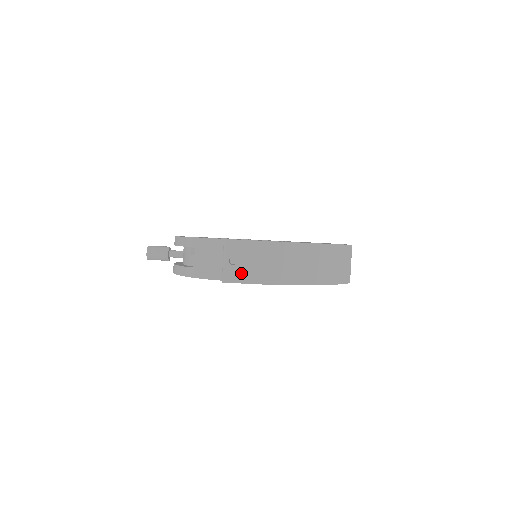
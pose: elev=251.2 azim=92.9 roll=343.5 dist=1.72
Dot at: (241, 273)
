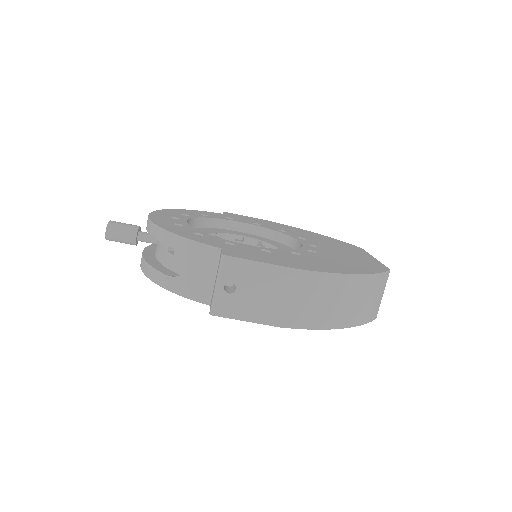
Dot at: (239, 306)
